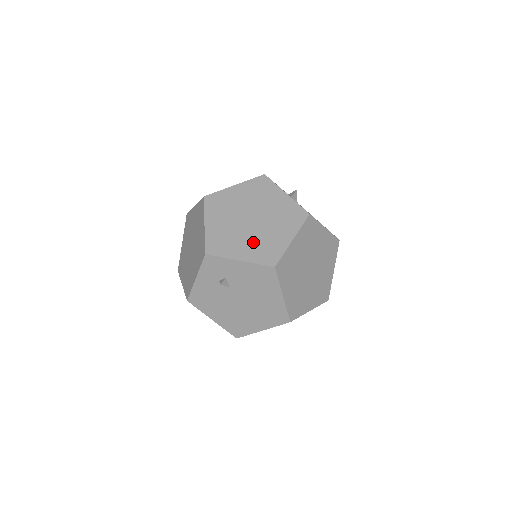
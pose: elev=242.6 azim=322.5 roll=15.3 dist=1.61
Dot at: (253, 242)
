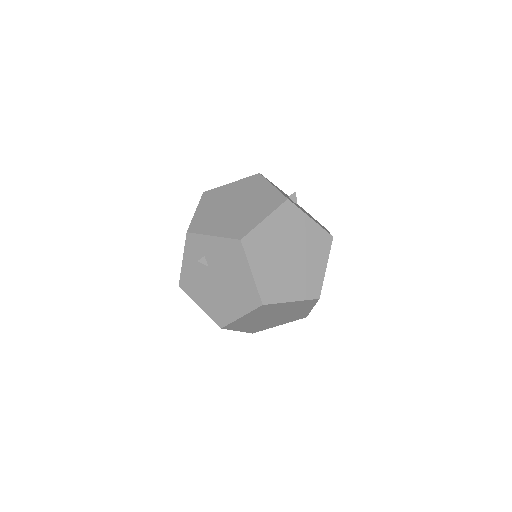
Dot at: (229, 222)
